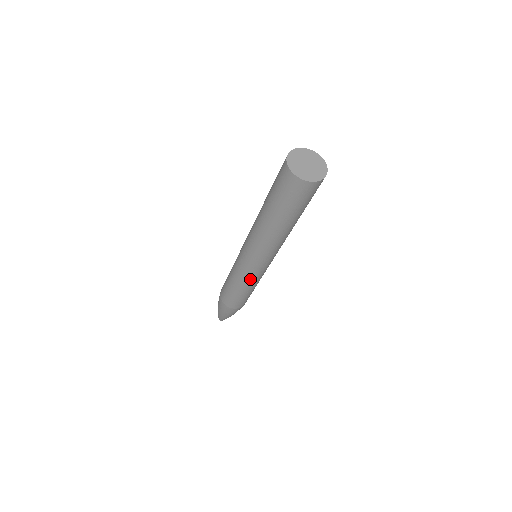
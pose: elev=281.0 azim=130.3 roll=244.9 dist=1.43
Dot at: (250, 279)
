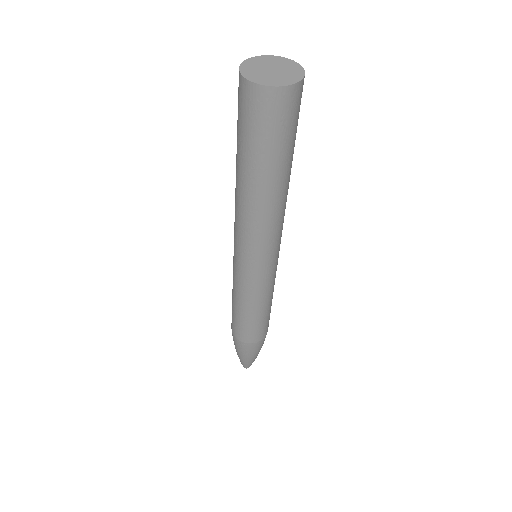
Dot at: (270, 286)
